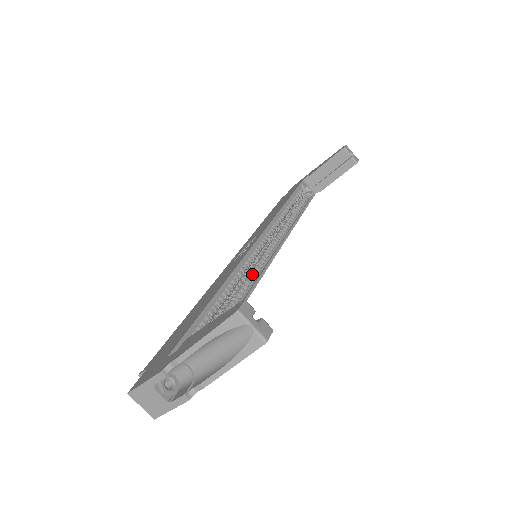
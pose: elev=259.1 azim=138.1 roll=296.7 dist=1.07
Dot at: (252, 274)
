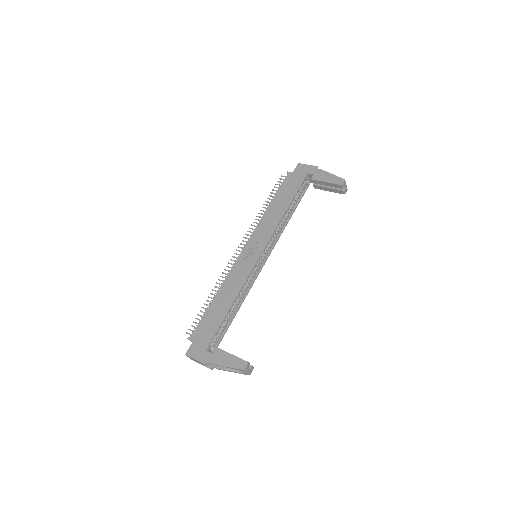
Dot at: (251, 280)
